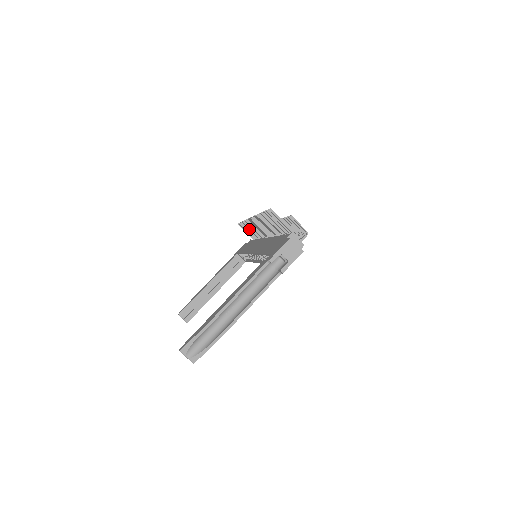
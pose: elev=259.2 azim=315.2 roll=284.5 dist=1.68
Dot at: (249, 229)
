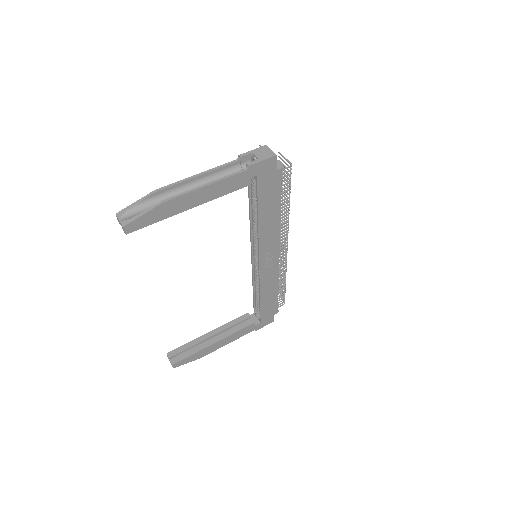
Dot at: occluded
